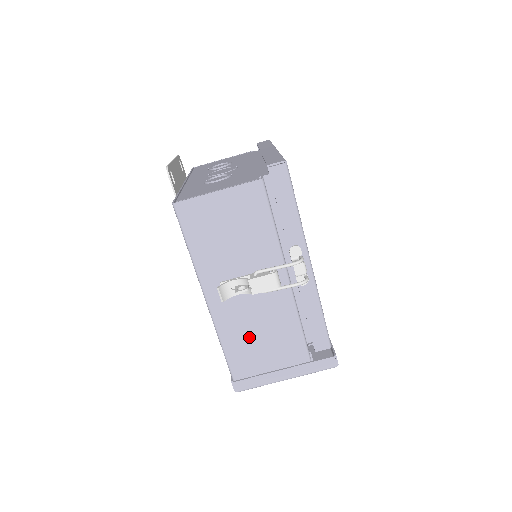
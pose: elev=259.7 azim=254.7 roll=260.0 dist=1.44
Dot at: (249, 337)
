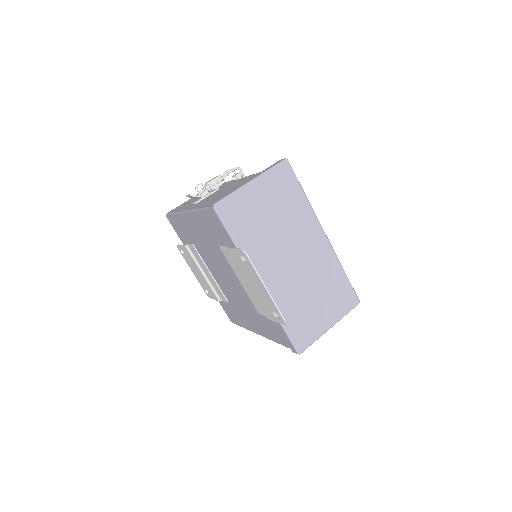
Dot at: (216, 197)
